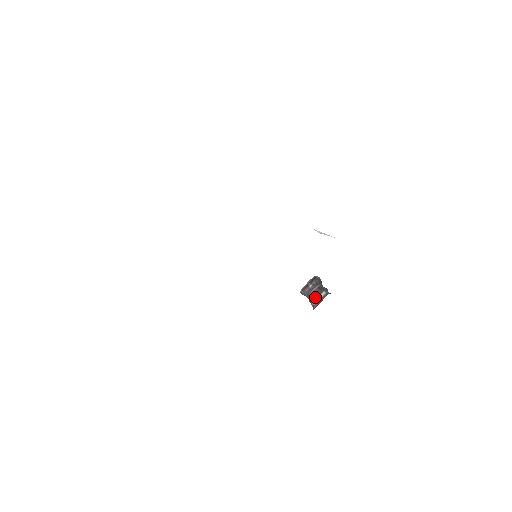
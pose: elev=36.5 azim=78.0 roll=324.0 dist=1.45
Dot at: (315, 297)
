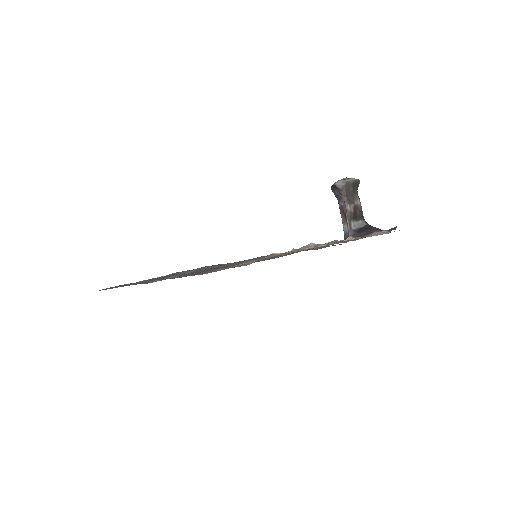
Dot at: (343, 219)
